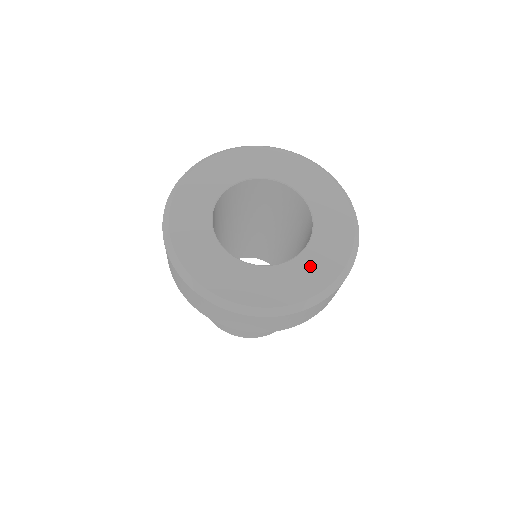
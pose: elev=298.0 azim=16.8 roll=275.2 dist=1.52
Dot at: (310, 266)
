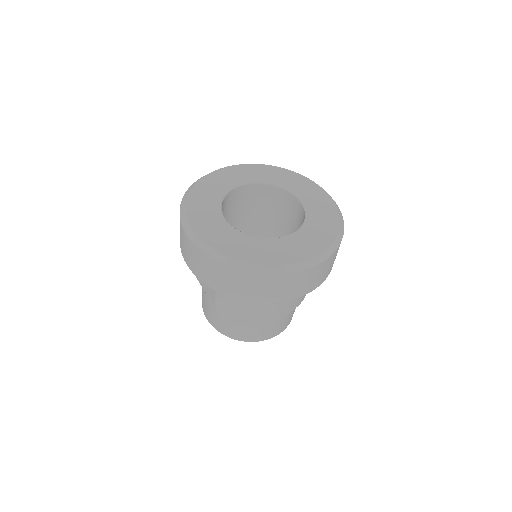
Dot at: (264, 248)
